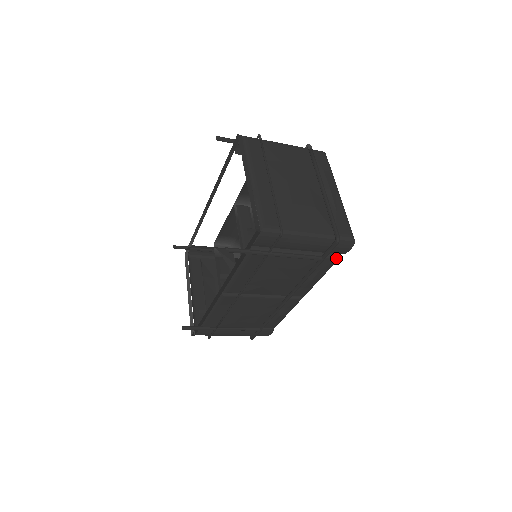
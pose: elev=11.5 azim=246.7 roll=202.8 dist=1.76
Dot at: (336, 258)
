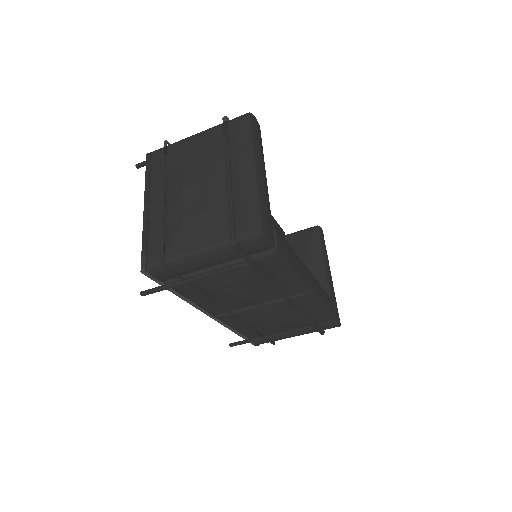
Dot at: (271, 254)
